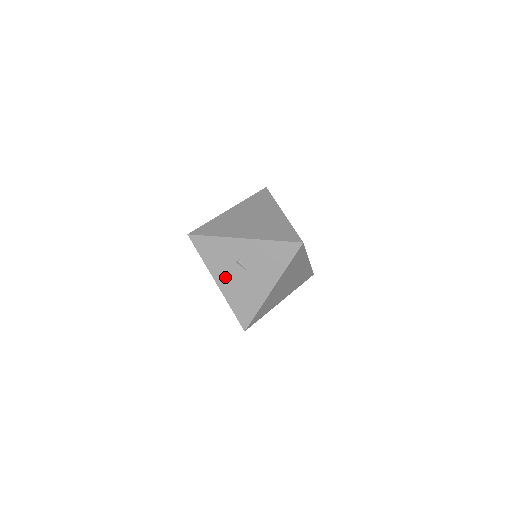
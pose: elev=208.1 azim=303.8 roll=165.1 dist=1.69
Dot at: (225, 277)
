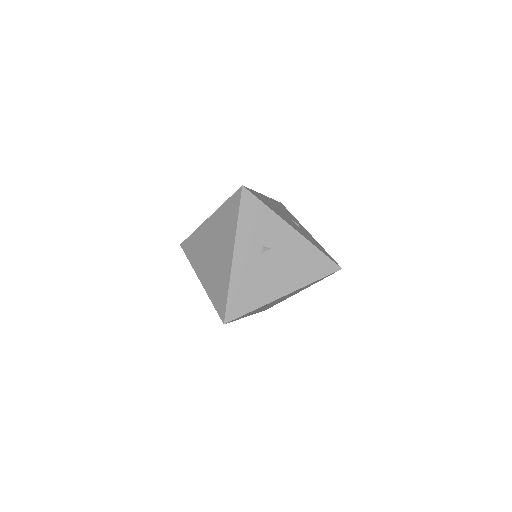
Dot at: occluded
